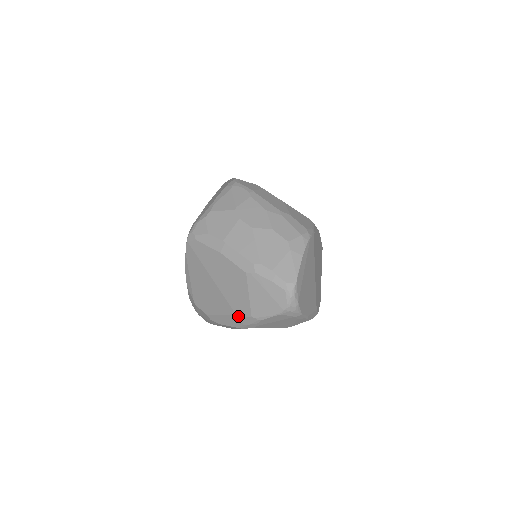
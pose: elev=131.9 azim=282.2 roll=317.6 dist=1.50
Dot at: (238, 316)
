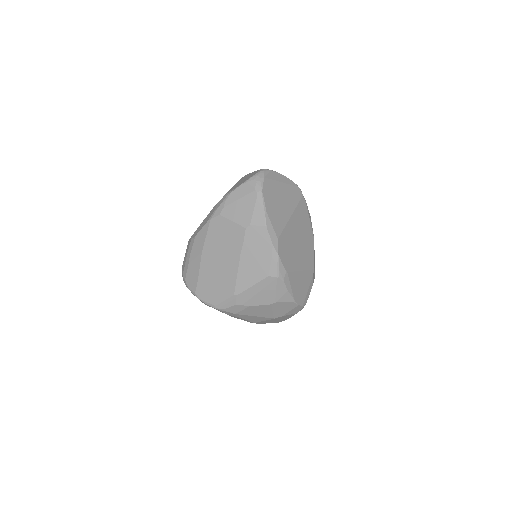
Dot at: (216, 205)
